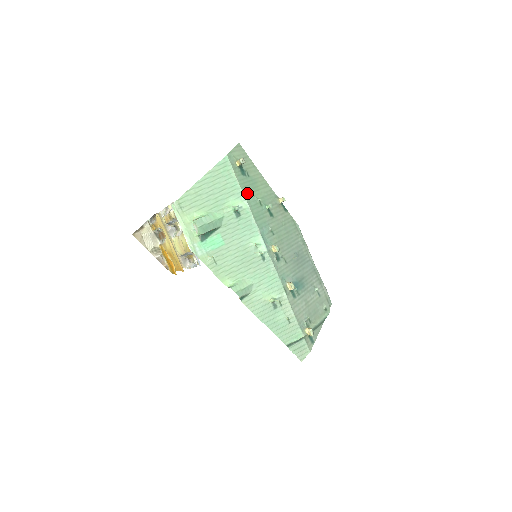
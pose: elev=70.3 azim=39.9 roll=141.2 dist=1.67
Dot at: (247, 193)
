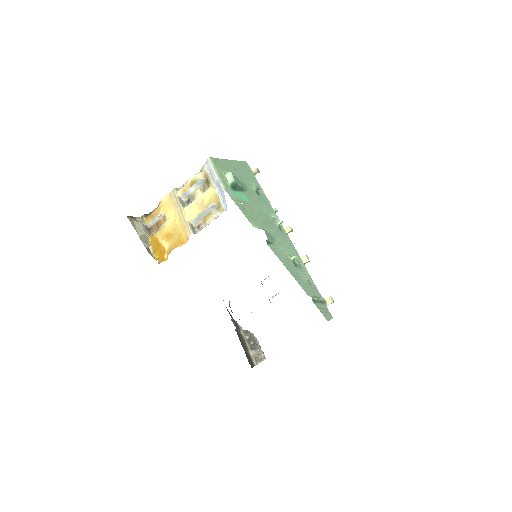
Dot at: occluded
